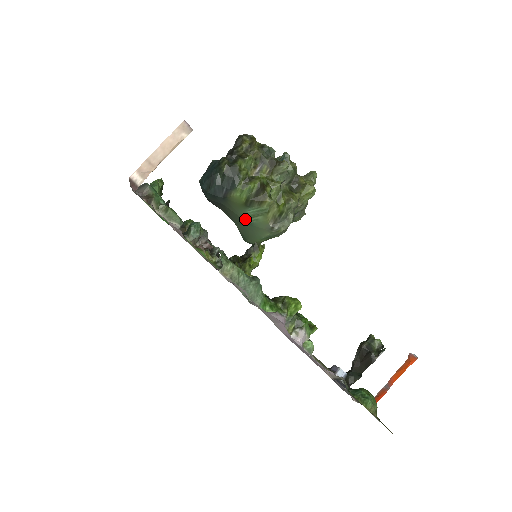
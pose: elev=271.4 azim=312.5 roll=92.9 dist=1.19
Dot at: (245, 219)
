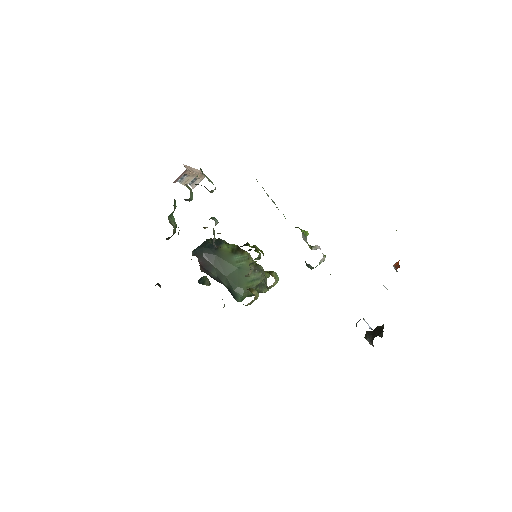
Dot at: (233, 264)
